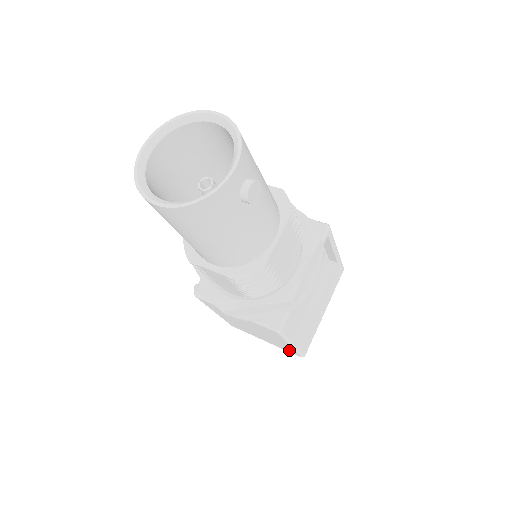
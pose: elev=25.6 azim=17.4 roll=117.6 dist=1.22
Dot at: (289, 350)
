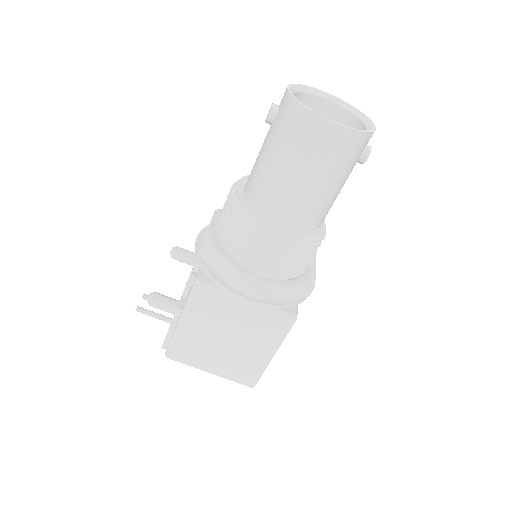
Dot at: (248, 374)
